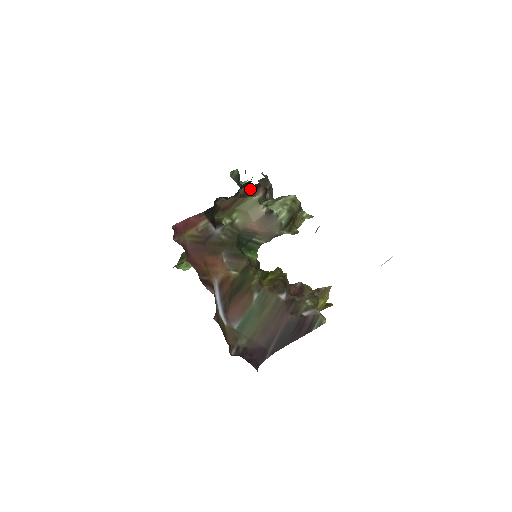
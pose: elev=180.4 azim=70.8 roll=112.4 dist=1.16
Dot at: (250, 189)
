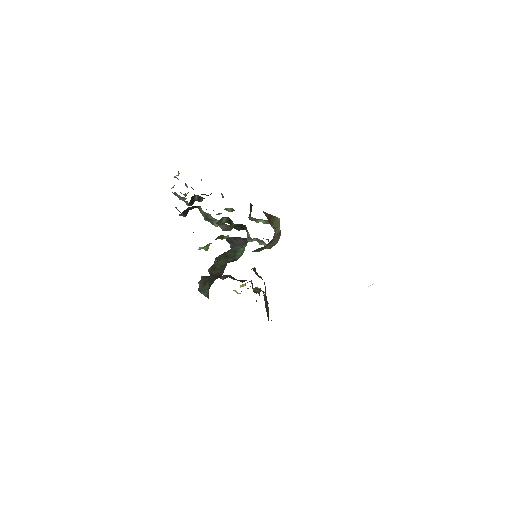
Dot at: (251, 206)
